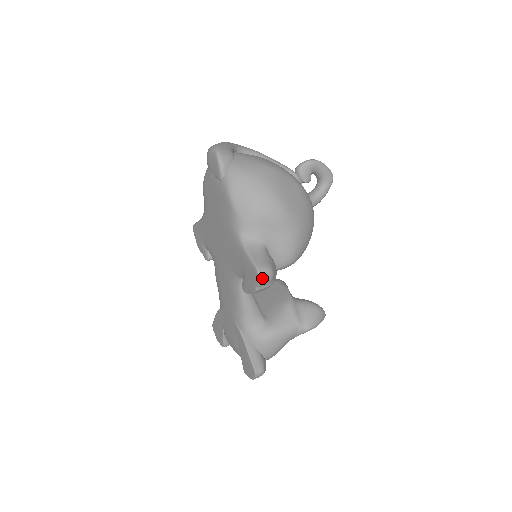
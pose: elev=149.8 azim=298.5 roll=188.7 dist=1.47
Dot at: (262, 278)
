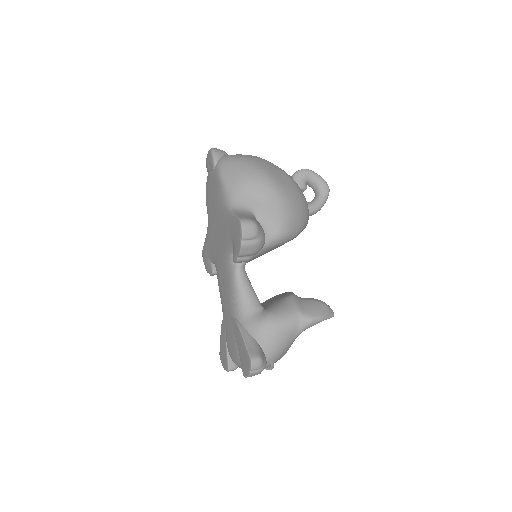
Dot at: (245, 227)
